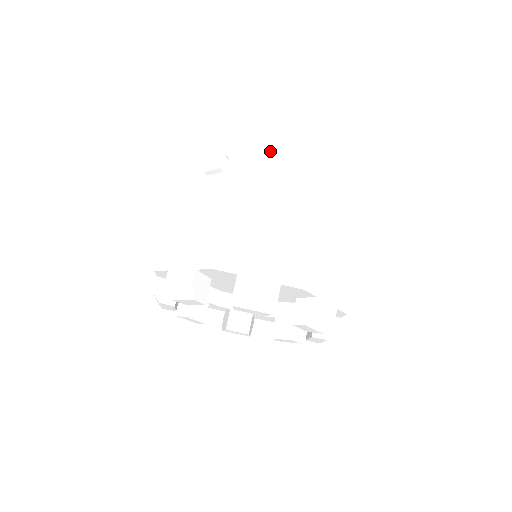
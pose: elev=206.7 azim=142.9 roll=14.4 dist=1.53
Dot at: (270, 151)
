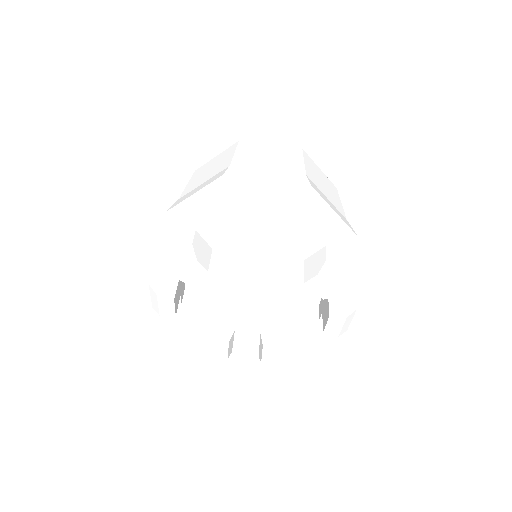
Dot at: (207, 163)
